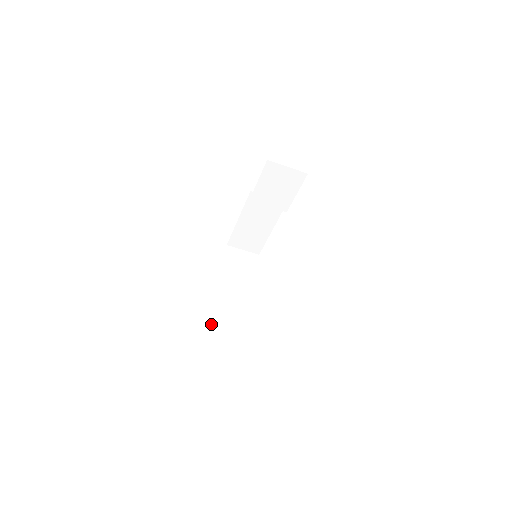
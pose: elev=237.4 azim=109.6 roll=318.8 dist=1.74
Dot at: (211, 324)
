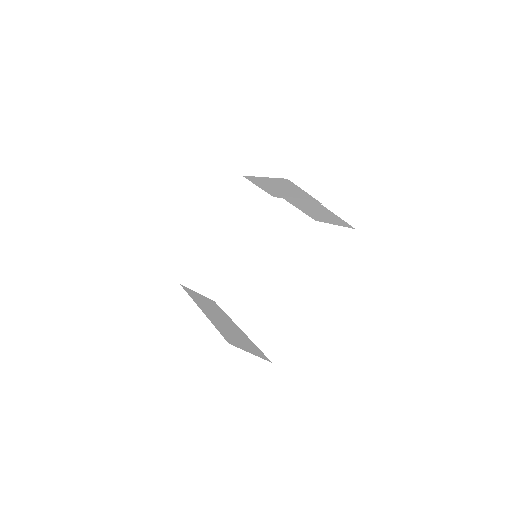
Dot at: (186, 273)
